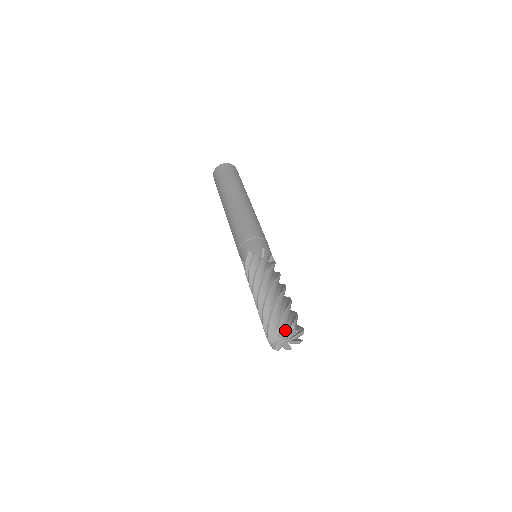
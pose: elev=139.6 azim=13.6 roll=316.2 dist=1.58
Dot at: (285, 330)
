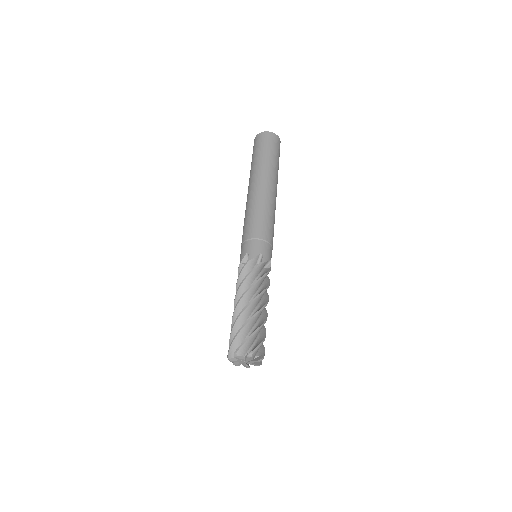
Dot at: (254, 357)
